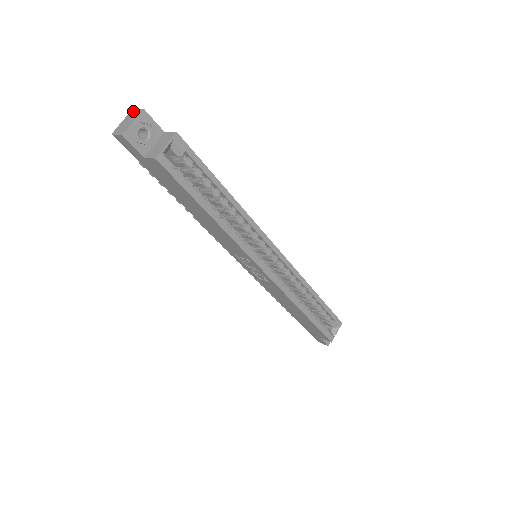
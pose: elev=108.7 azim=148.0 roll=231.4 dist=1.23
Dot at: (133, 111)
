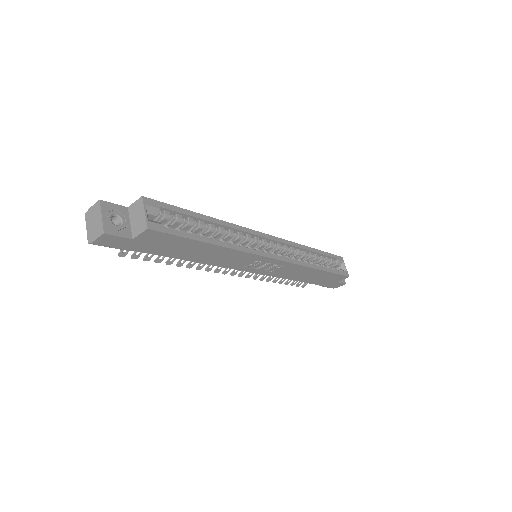
Dot at: (88, 211)
